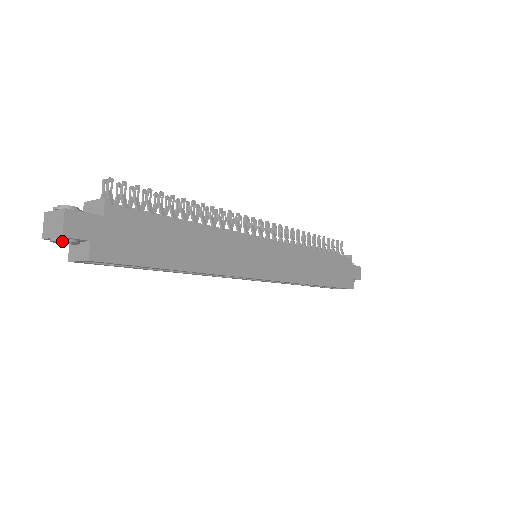
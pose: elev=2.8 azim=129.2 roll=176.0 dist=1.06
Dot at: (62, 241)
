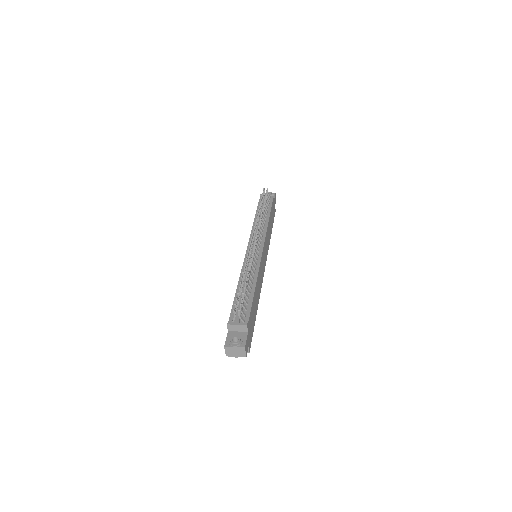
Dot at: (240, 355)
